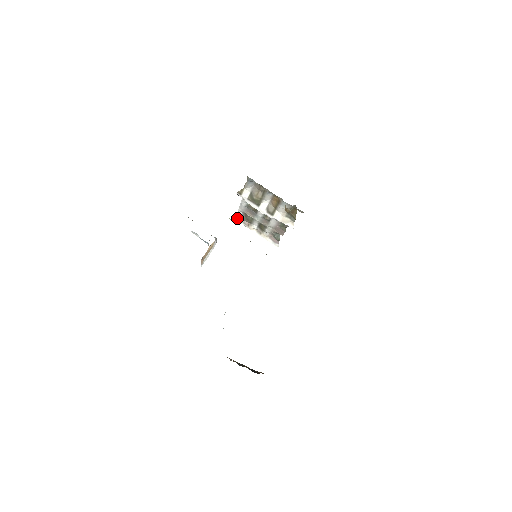
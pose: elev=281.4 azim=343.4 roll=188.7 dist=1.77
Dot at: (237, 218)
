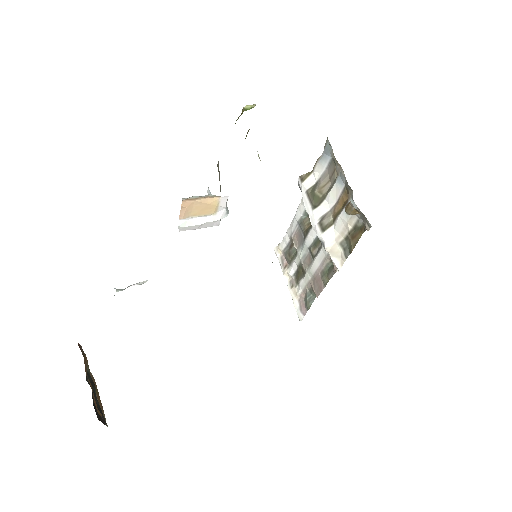
Dot at: (279, 249)
